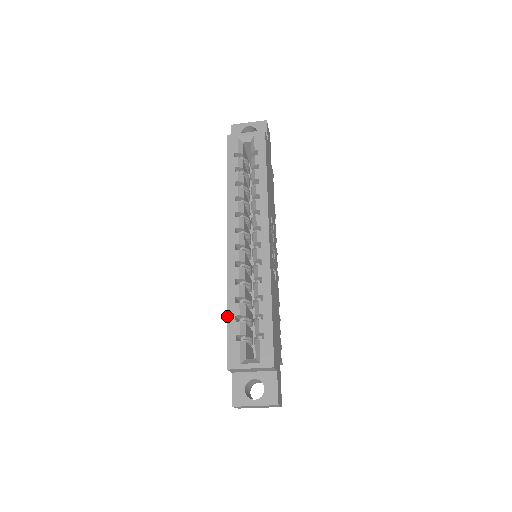
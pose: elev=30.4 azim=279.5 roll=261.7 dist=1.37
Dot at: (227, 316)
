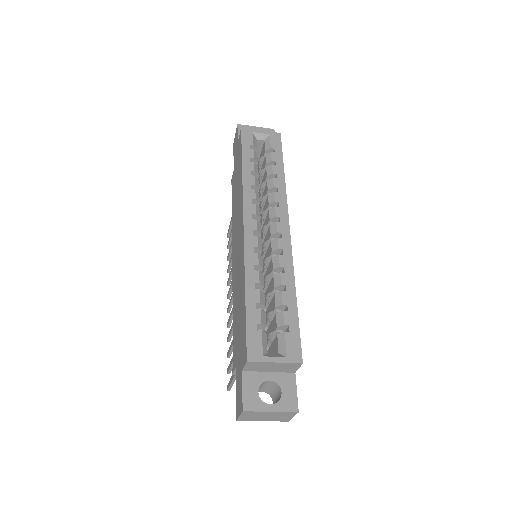
Dot at: (246, 302)
